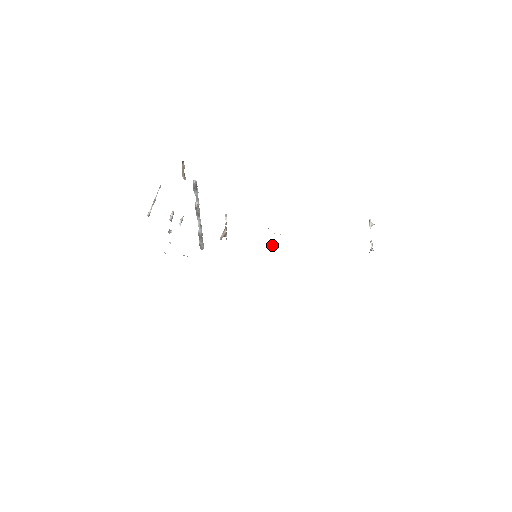
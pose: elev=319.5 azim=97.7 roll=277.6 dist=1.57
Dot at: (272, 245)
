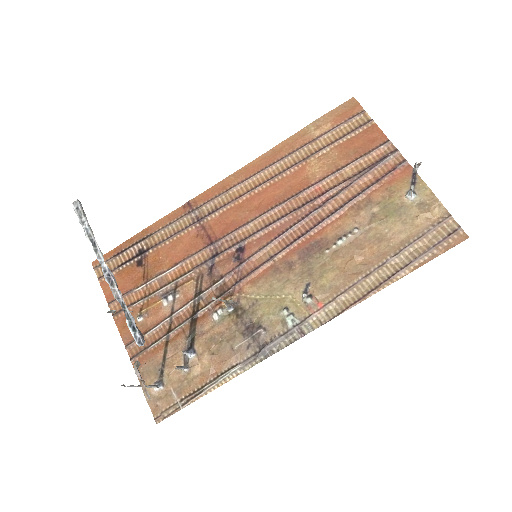
Dot at: (291, 269)
